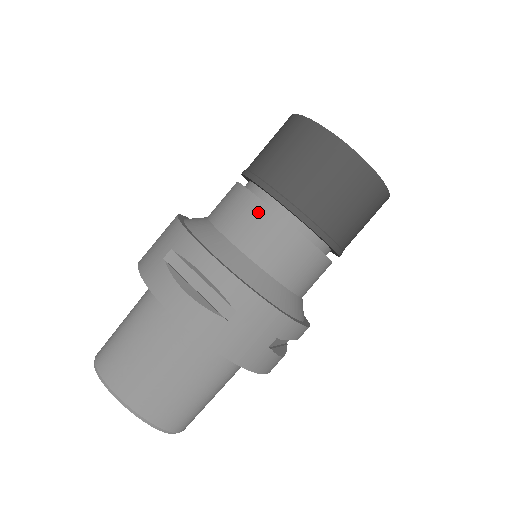
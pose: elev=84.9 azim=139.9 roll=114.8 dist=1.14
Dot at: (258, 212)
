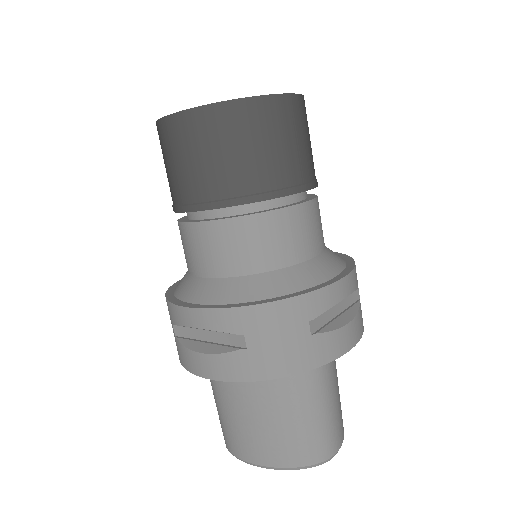
Dot at: (194, 235)
